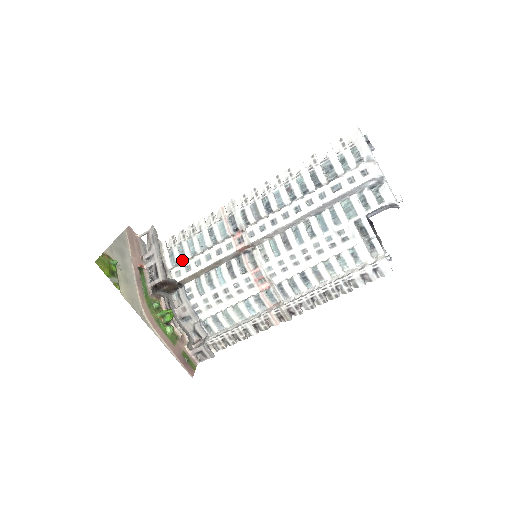
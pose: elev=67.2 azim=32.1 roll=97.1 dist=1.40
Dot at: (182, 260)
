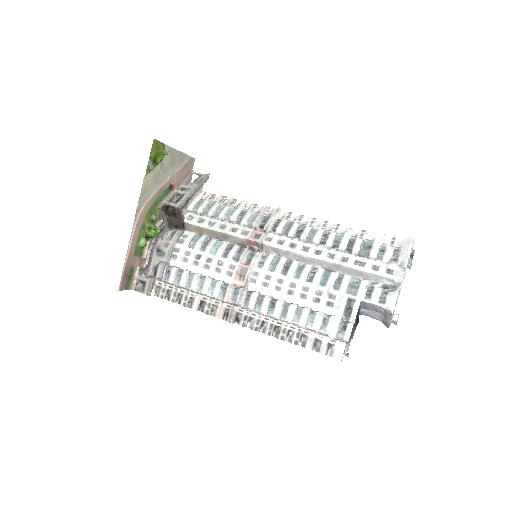
Dot at: (203, 212)
